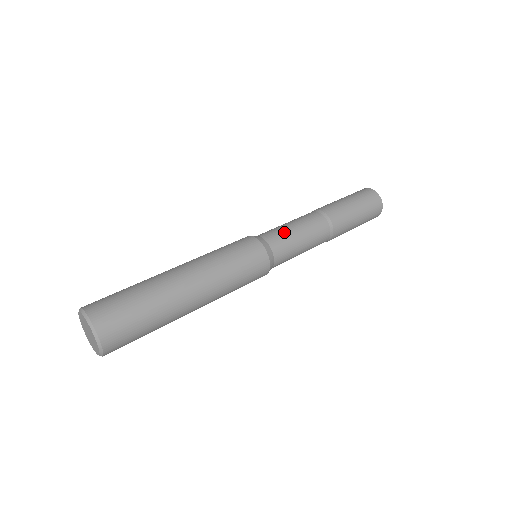
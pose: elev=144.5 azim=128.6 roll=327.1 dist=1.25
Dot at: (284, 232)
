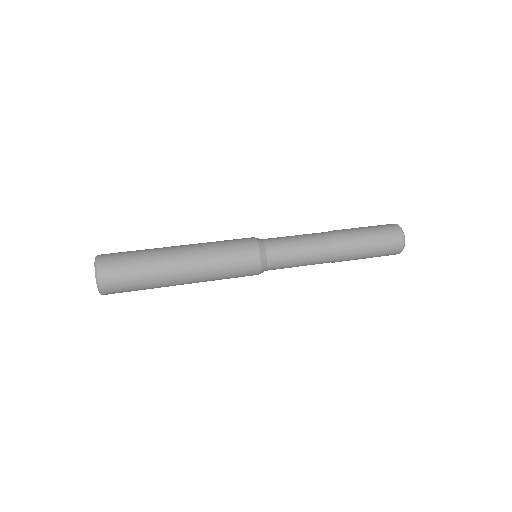
Dot at: (284, 238)
